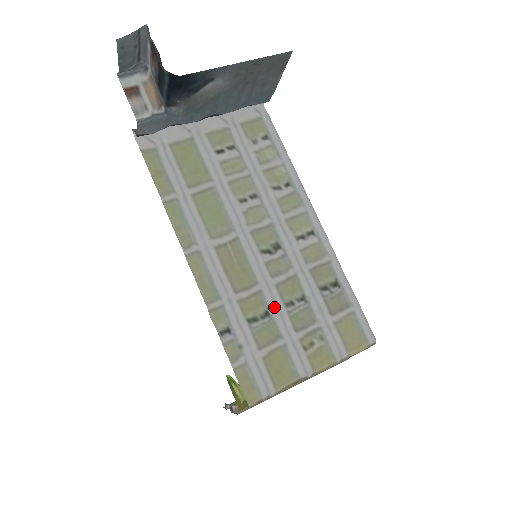
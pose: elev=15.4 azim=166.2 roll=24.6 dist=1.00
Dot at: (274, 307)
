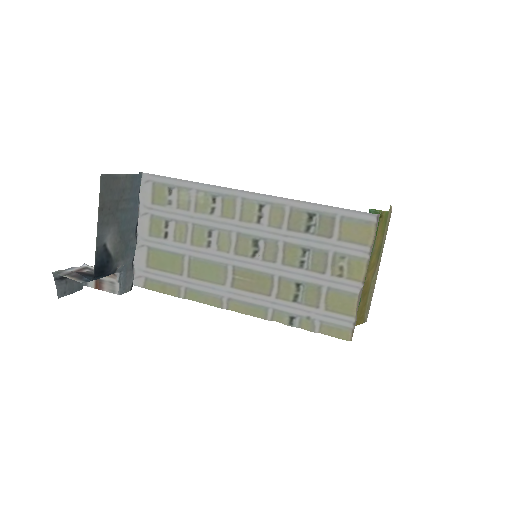
Dot at: (297, 276)
